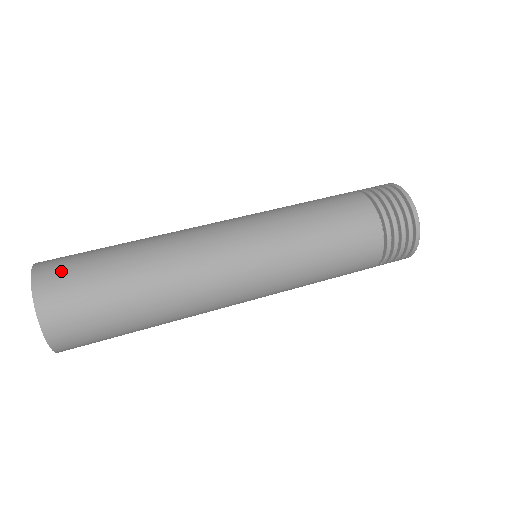
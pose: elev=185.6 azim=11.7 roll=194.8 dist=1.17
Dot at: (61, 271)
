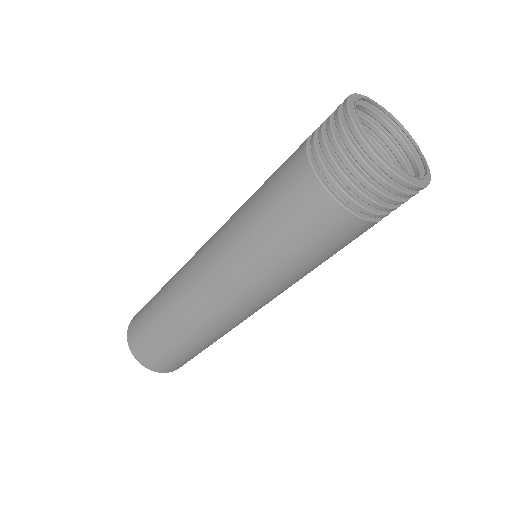
Dot at: (135, 328)
